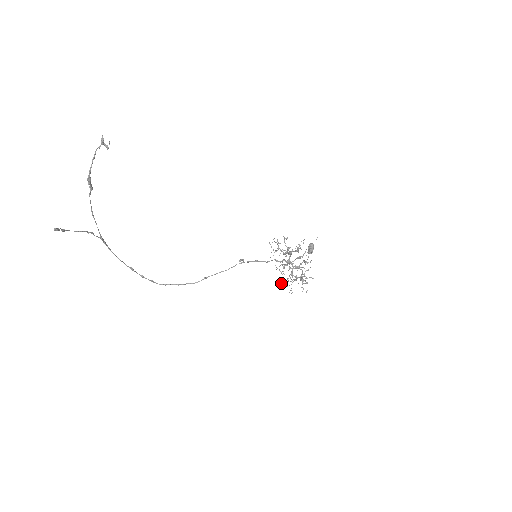
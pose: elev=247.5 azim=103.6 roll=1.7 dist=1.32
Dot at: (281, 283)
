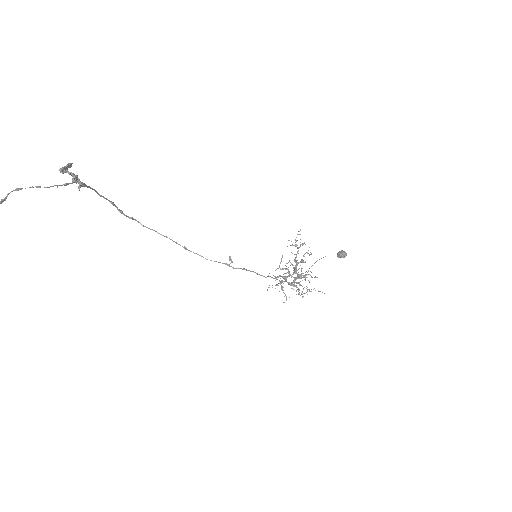
Dot at: occluded
